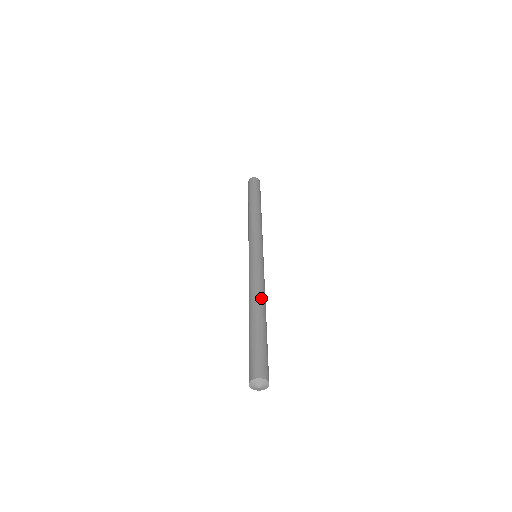
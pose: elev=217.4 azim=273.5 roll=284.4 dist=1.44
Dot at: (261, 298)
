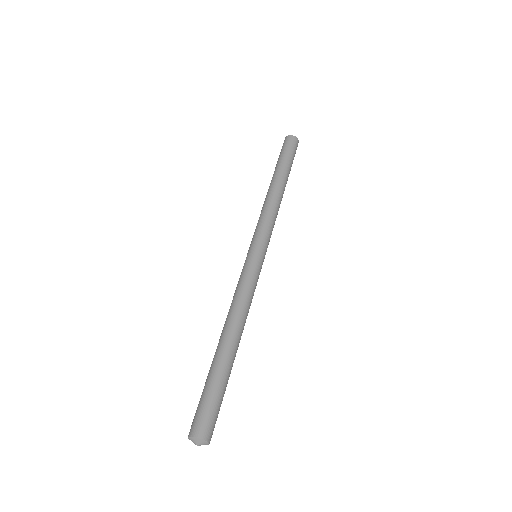
Dot at: (241, 325)
